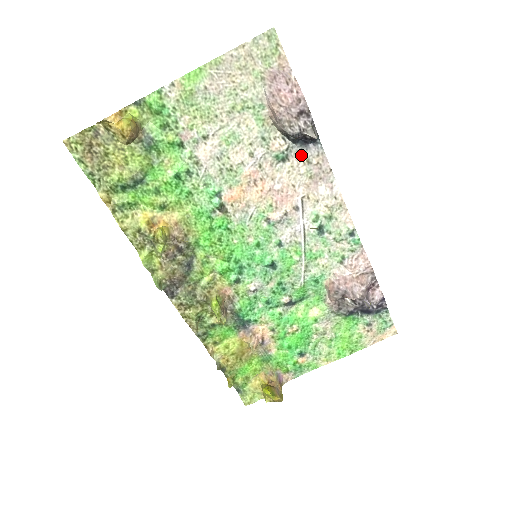
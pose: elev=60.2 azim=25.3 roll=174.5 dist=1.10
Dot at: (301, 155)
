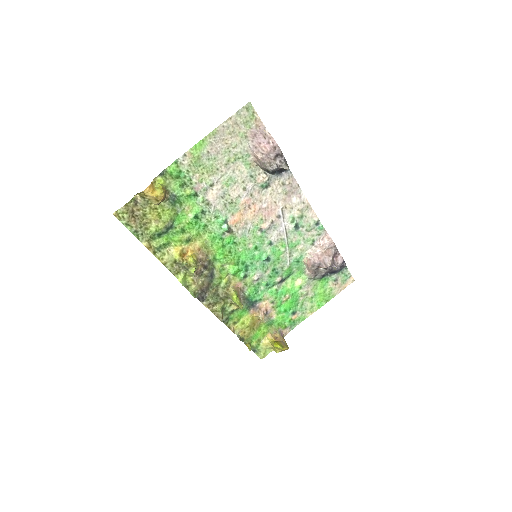
Dot at: (278, 181)
